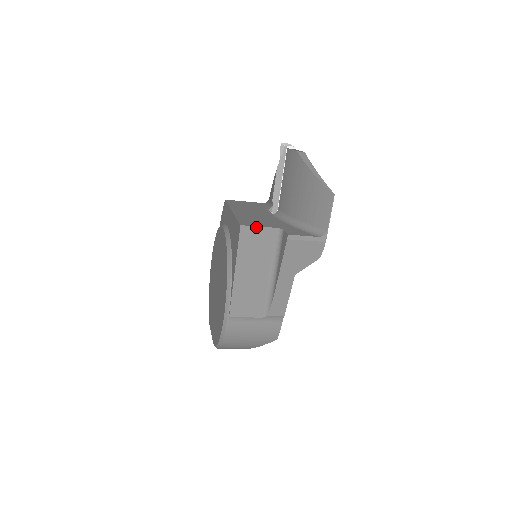
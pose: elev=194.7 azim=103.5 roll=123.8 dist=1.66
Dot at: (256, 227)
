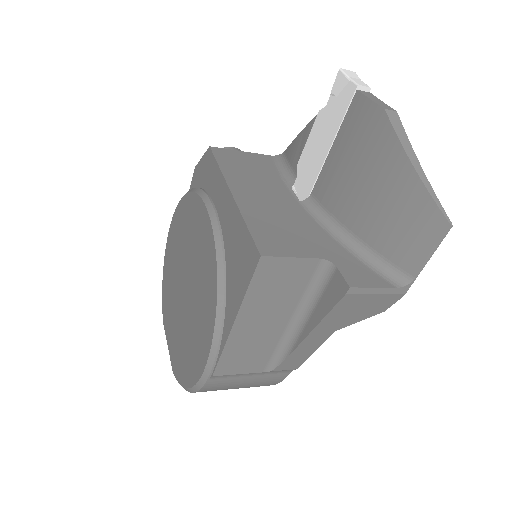
Dot at: (288, 258)
